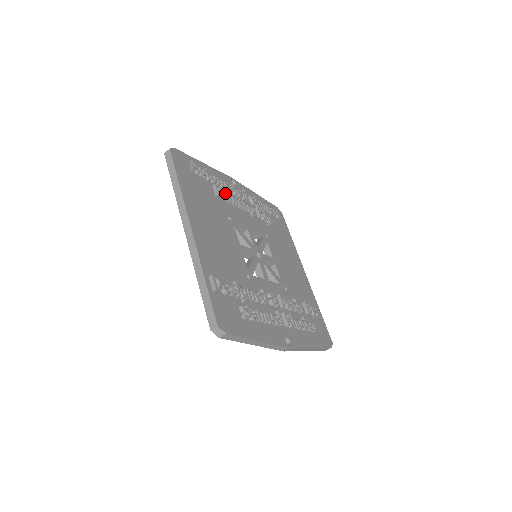
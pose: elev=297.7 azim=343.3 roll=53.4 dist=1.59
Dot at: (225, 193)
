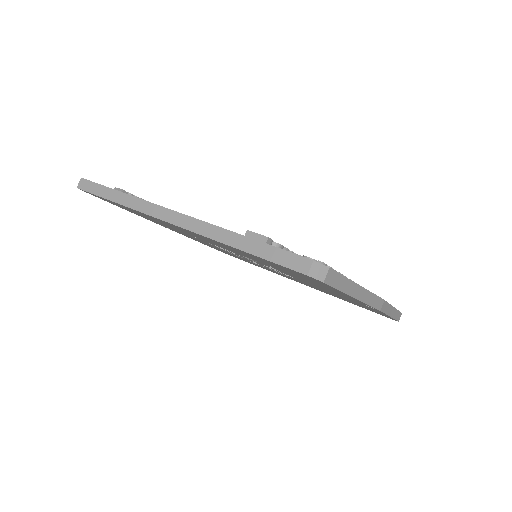
Dot at: occluded
